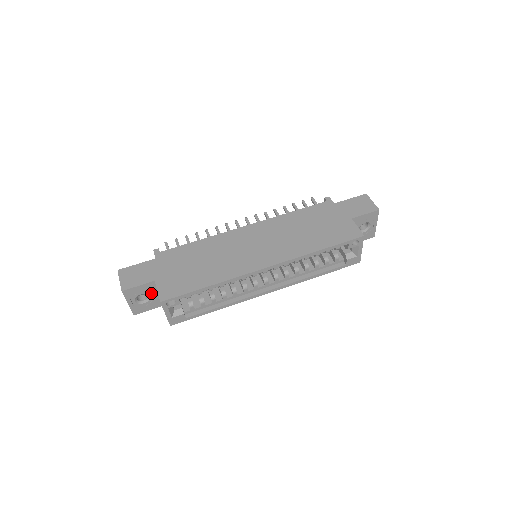
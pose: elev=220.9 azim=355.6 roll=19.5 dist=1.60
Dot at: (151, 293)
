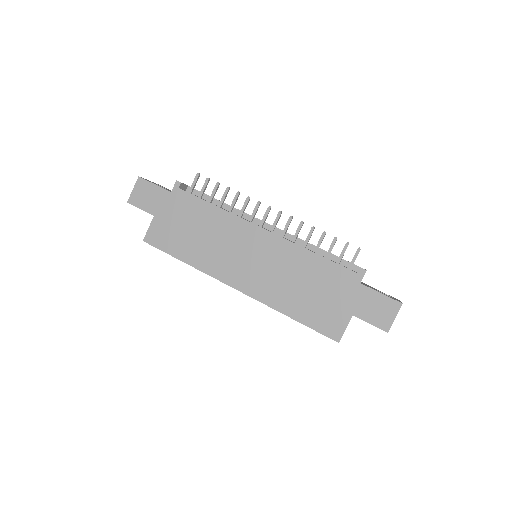
Dot at: occluded
